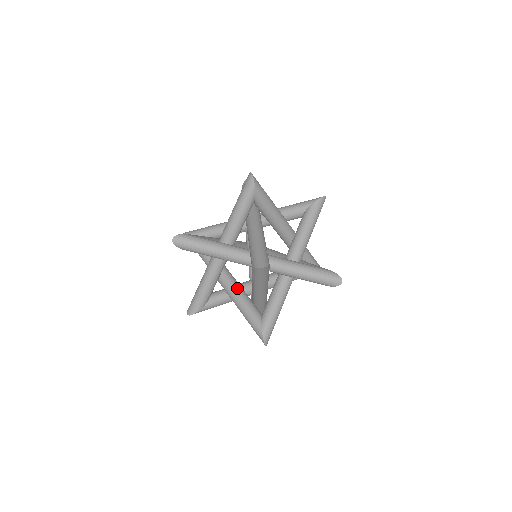
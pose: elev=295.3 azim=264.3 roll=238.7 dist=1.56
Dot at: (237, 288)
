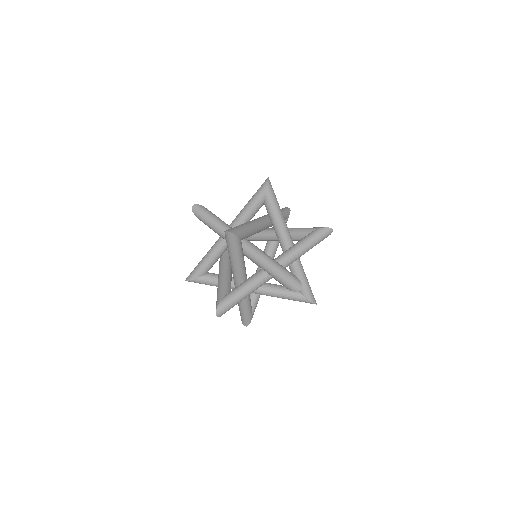
Dot at: (266, 288)
